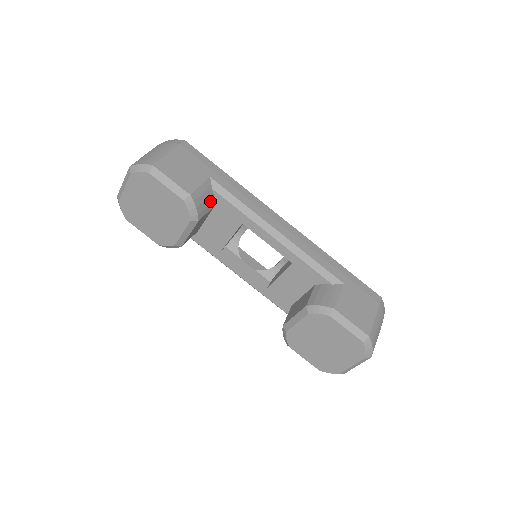
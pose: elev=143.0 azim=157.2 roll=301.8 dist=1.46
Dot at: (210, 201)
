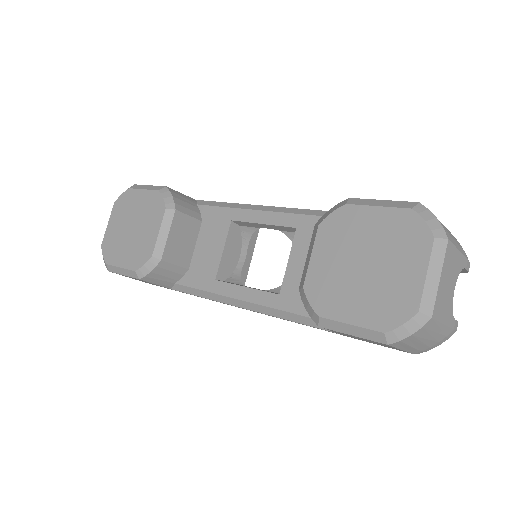
Dot at: (194, 210)
